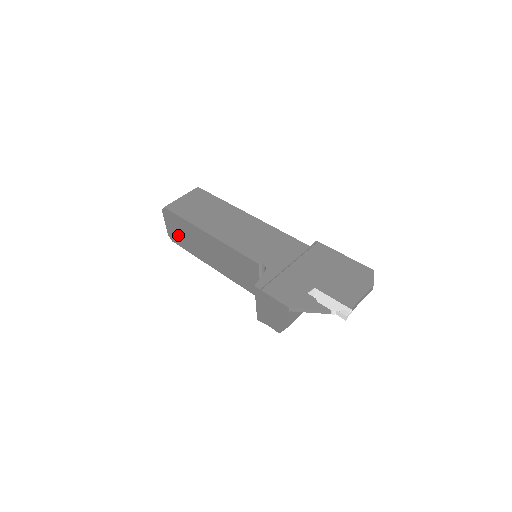
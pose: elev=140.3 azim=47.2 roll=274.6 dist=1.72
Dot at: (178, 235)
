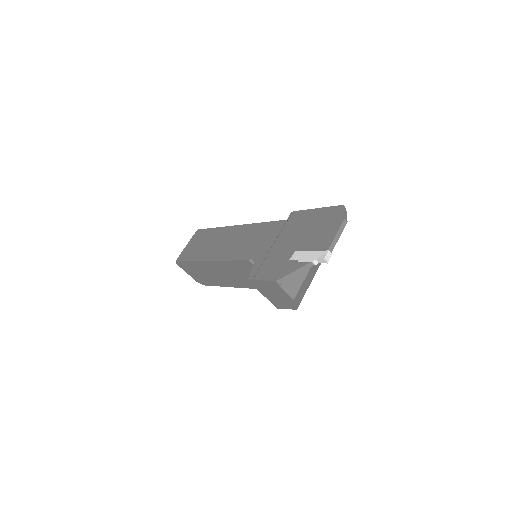
Dot at: (200, 277)
